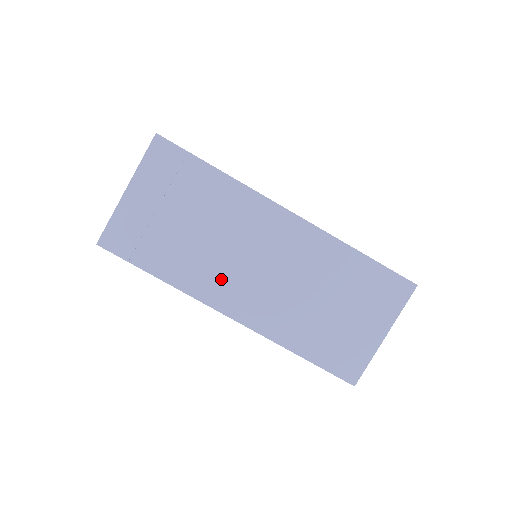
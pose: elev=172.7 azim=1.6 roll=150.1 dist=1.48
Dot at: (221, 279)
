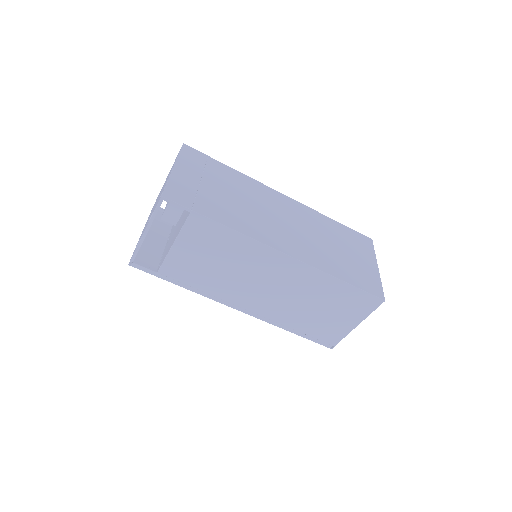
Dot at: (264, 227)
